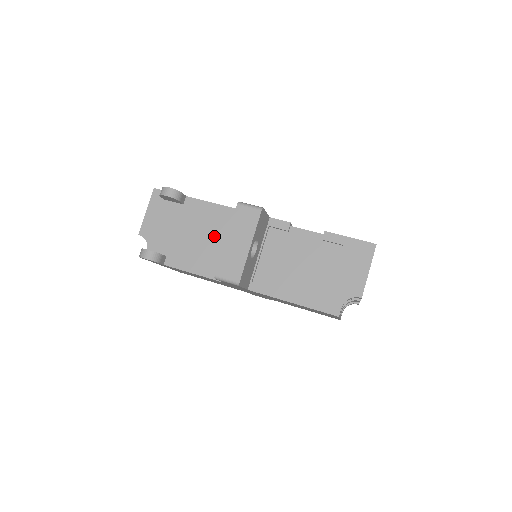
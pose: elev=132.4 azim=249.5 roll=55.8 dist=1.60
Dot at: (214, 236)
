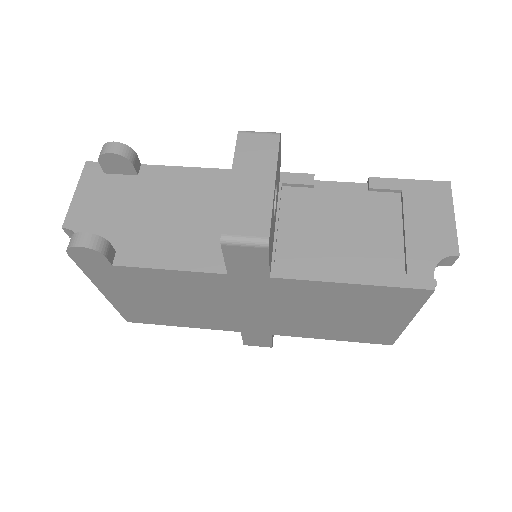
Dot at: (196, 209)
